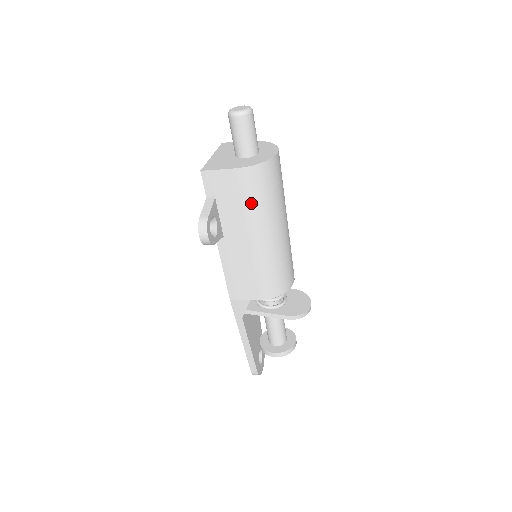
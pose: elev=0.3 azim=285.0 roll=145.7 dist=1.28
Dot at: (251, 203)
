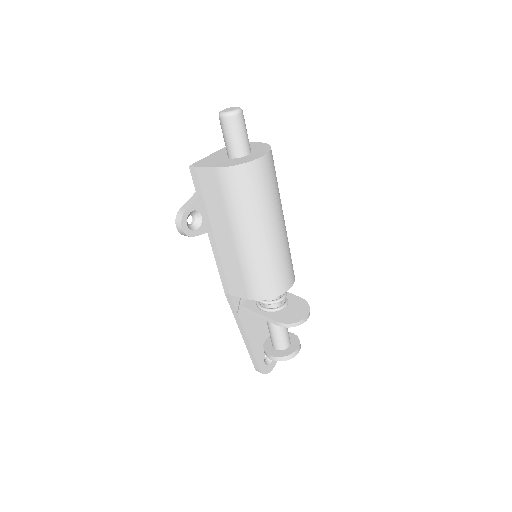
Dot at: (230, 203)
